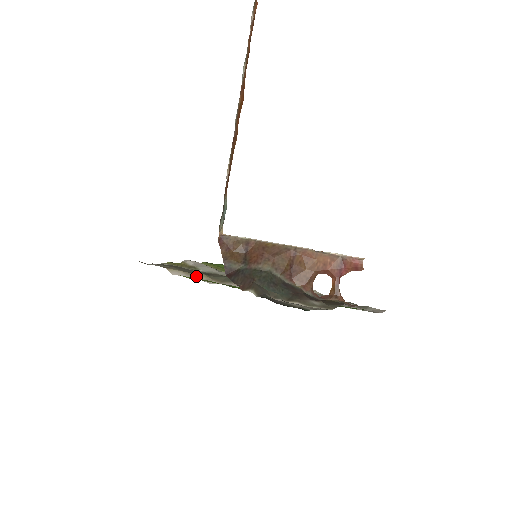
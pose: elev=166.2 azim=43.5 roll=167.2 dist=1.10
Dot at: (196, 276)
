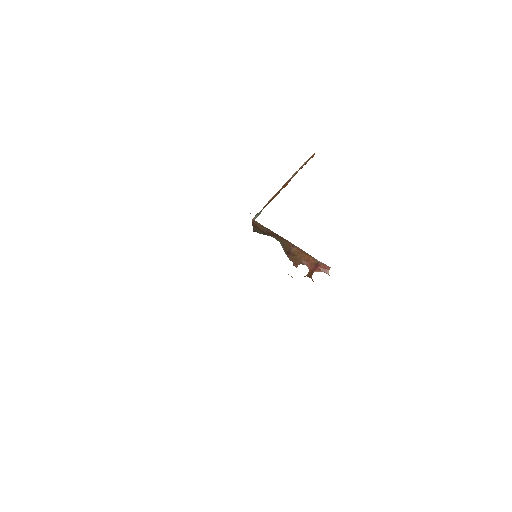
Dot at: occluded
